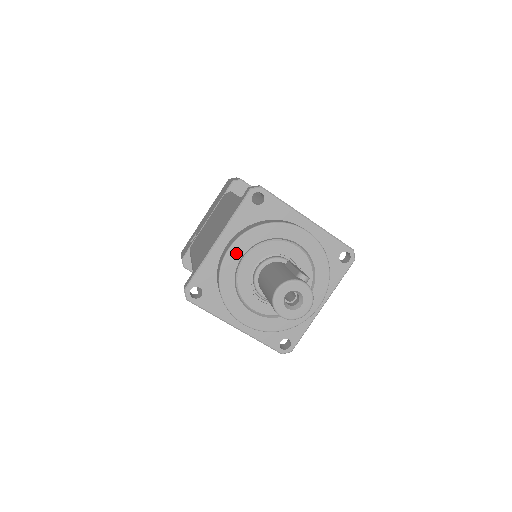
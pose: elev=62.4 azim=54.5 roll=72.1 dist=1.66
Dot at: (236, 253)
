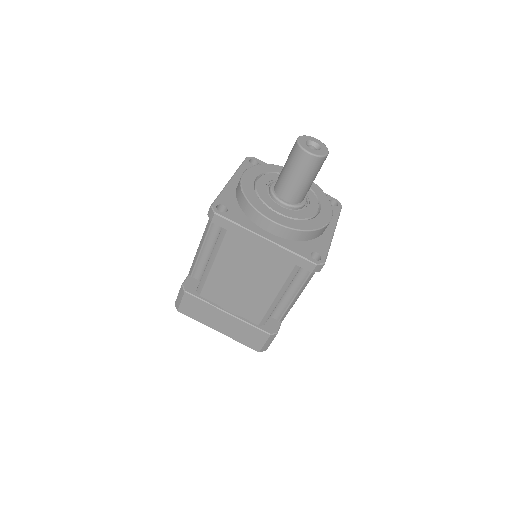
Dot at: (250, 176)
